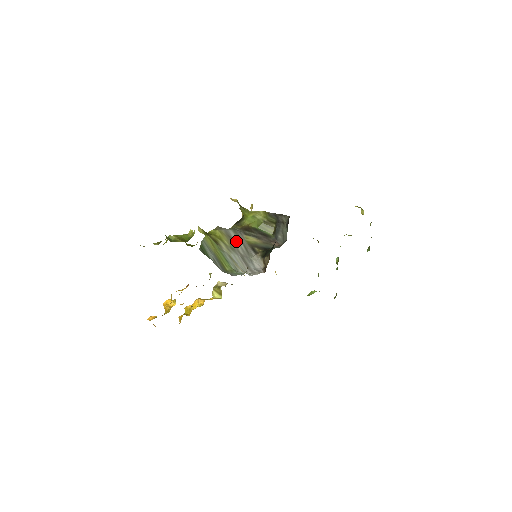
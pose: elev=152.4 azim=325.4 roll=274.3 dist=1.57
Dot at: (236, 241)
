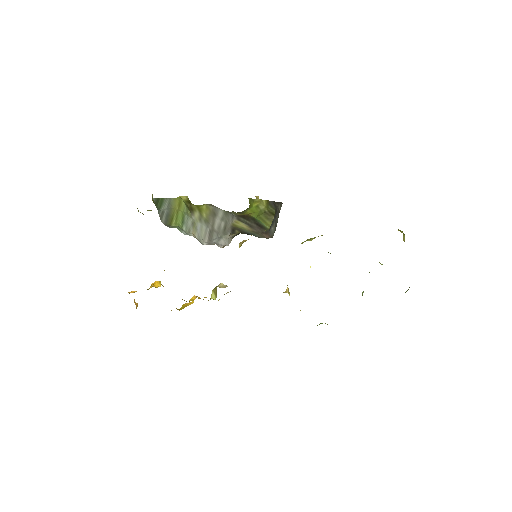
Dot at: (219, 219)
